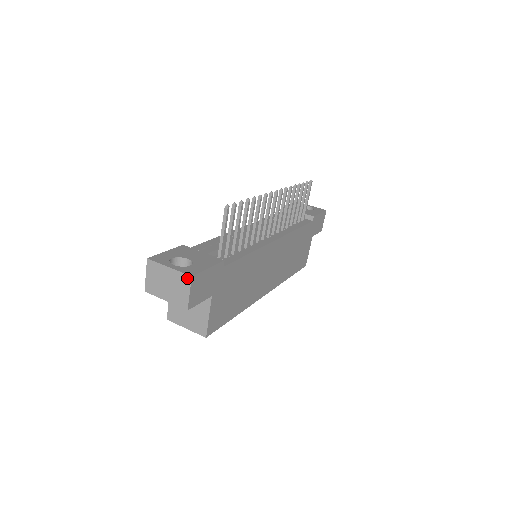
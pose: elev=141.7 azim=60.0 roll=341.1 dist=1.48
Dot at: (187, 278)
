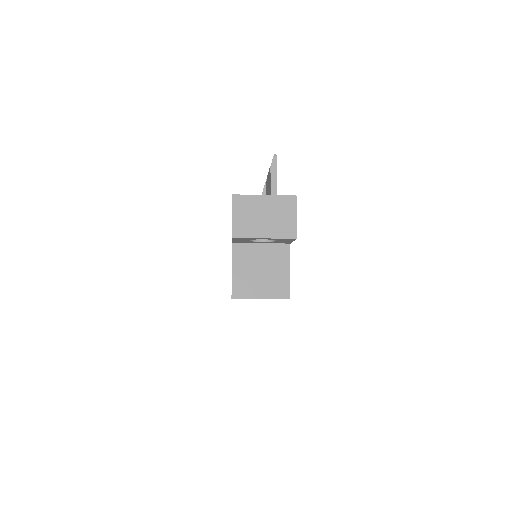
Dot at: (291, 199)
